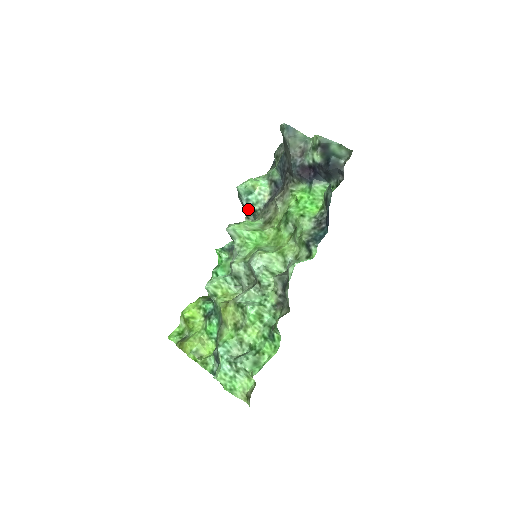
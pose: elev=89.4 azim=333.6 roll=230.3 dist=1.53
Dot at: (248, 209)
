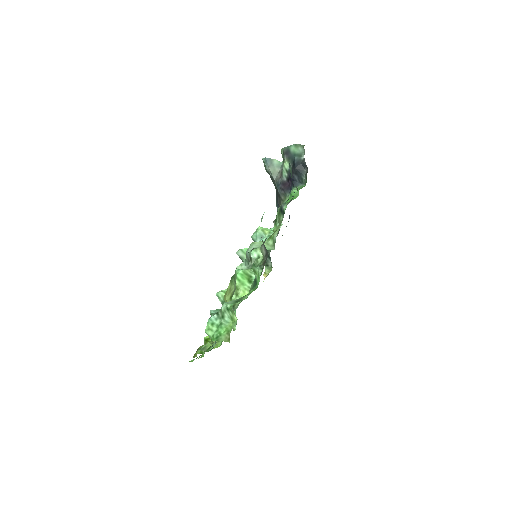
Dot at: occluded
